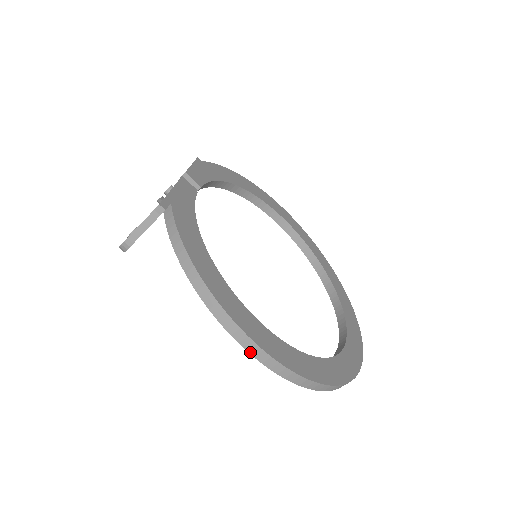
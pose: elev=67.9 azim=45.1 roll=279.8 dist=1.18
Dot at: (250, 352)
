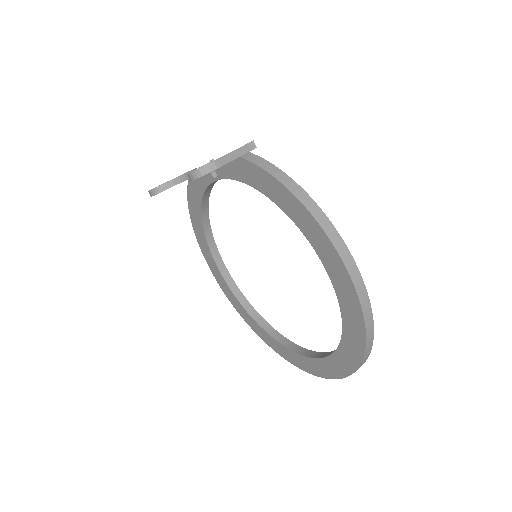
Dot at: (349, 272)
